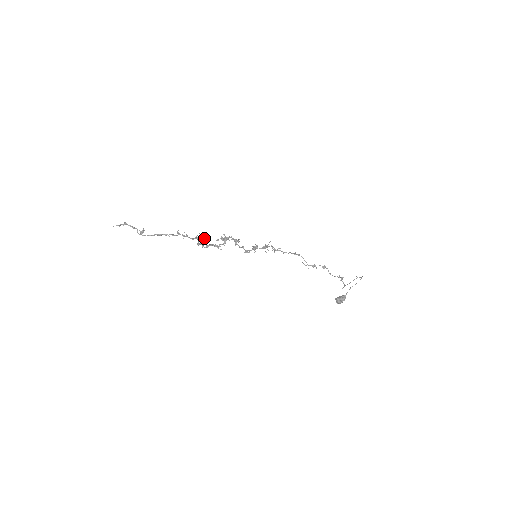
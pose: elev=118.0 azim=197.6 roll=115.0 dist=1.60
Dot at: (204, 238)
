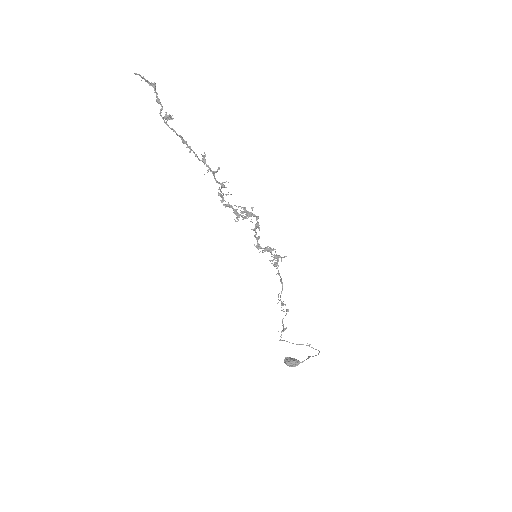
Dot at: (228, 192)
